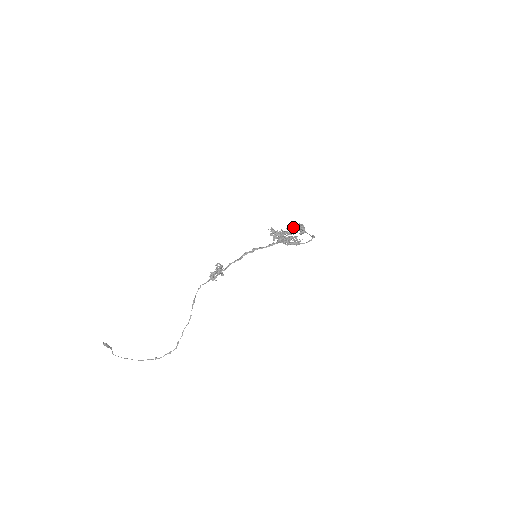
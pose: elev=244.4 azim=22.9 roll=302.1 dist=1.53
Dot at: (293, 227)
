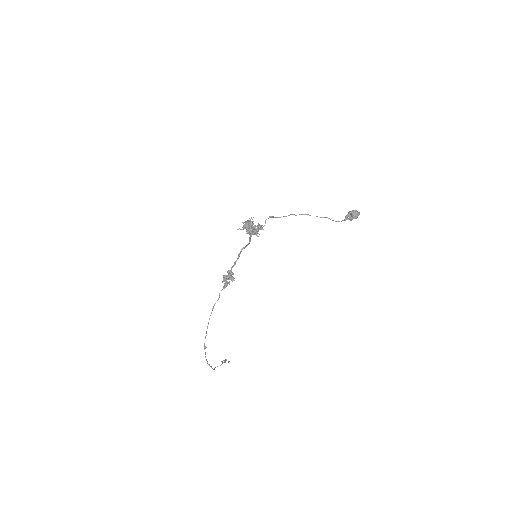
Dot at: occluded
